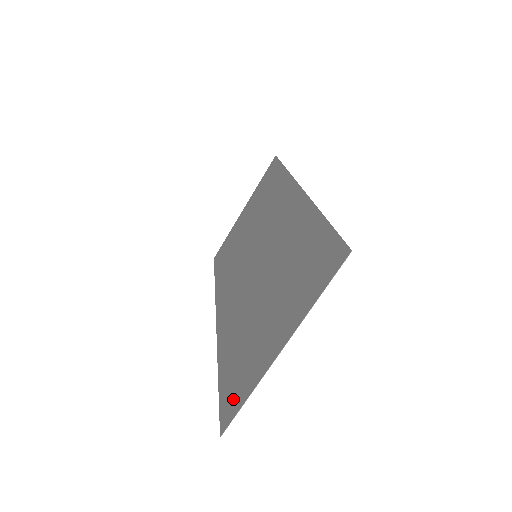
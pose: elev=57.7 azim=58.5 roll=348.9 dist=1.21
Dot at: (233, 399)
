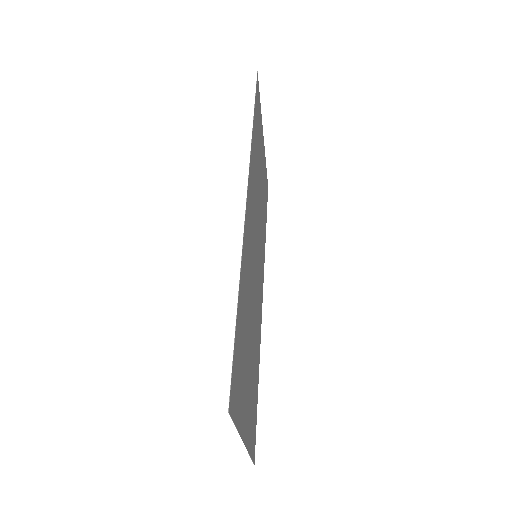
Dot at: (253, 438)
